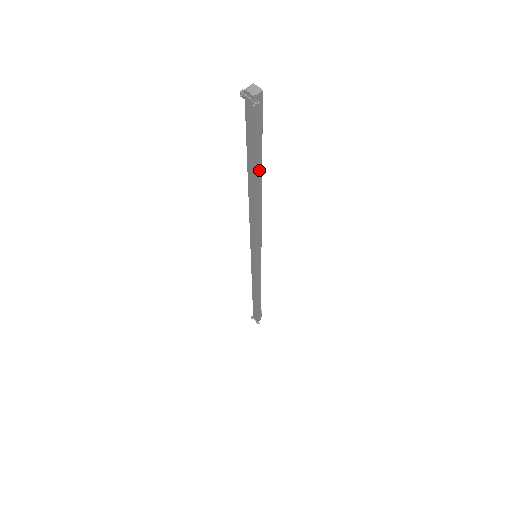
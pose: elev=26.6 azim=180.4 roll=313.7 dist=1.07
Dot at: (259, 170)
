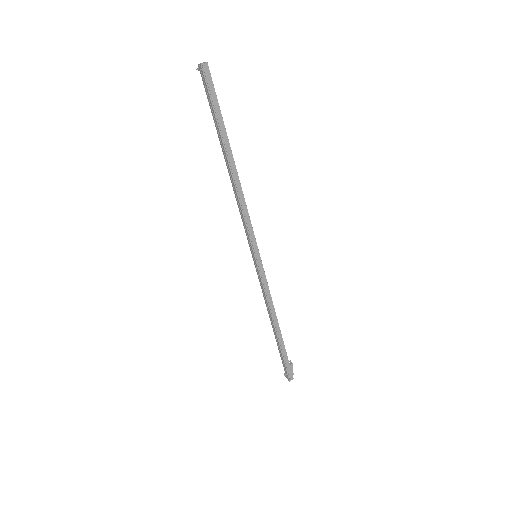
Dot at: (225, 138)
